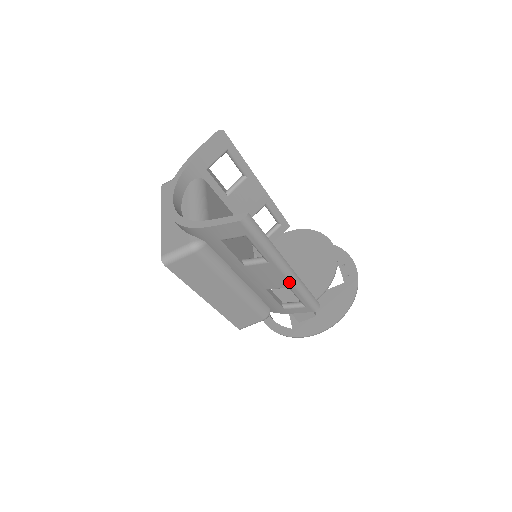
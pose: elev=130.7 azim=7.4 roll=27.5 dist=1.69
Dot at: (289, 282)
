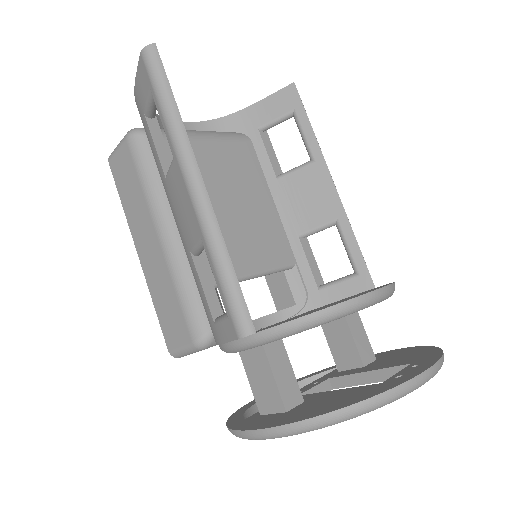
Dot at: (198, 220)
